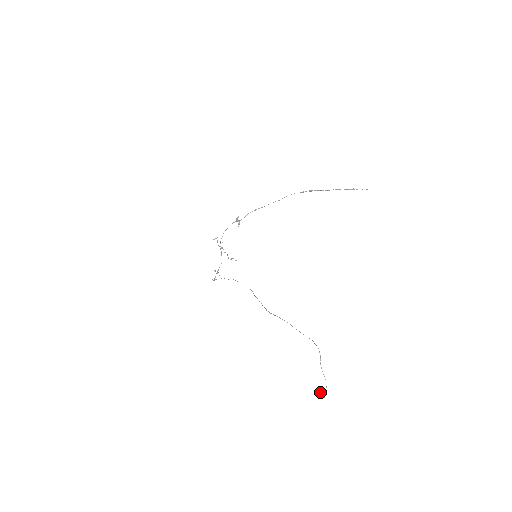
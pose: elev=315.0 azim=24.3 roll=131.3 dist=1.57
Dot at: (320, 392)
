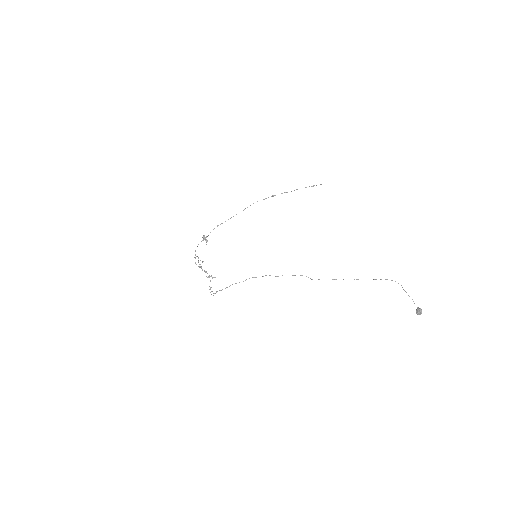
Dot at: (417, 310)
